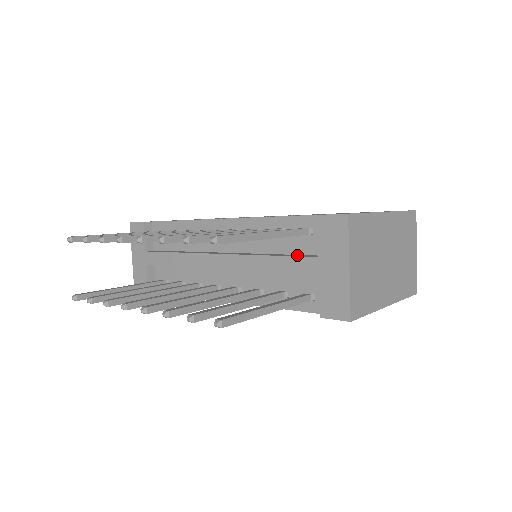
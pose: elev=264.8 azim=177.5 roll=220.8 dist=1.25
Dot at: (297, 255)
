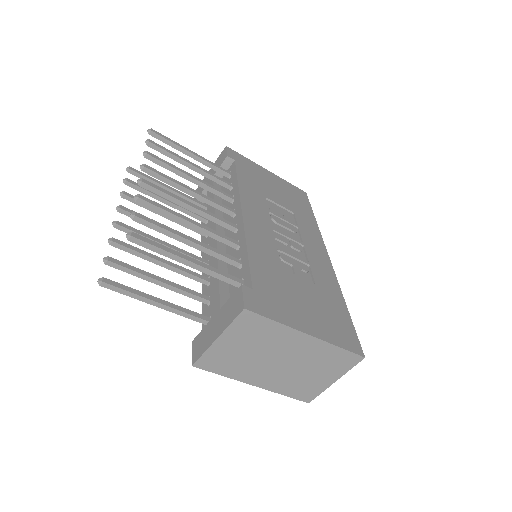
Dot at: (225, 291)
